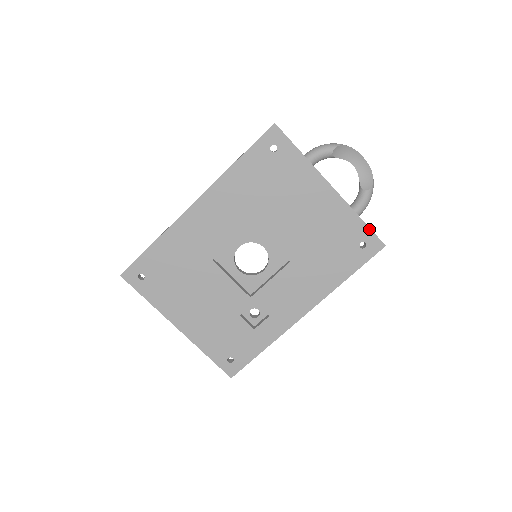
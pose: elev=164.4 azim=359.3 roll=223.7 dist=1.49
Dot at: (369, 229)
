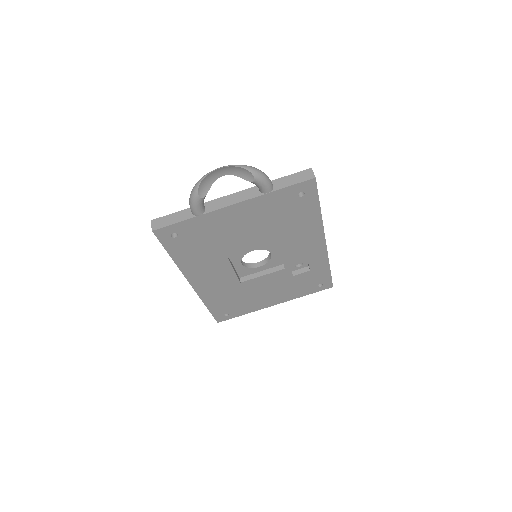
Dot at: (290, 187)
